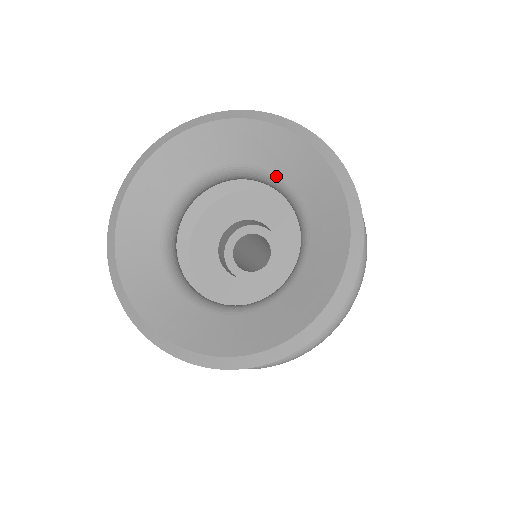
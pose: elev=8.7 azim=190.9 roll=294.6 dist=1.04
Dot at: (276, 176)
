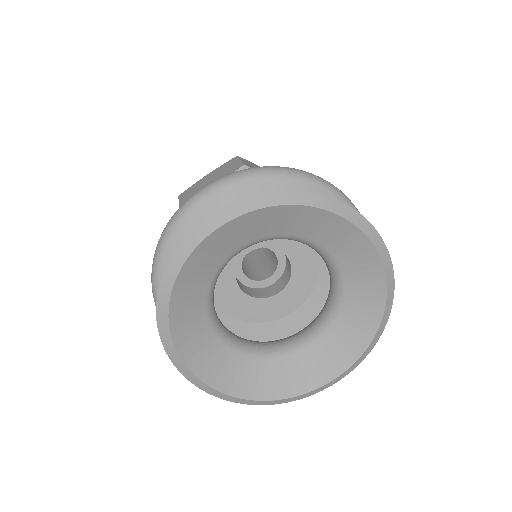
Dot at: (336, 263)
